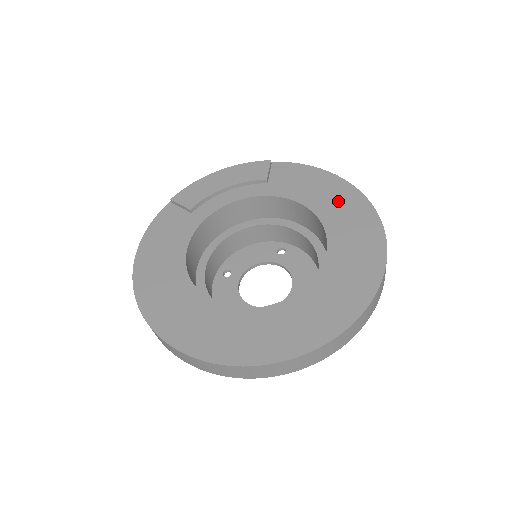
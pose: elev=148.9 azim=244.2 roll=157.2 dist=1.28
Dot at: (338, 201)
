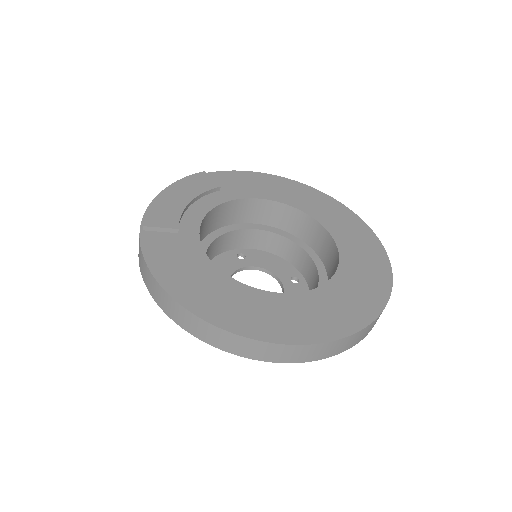
Dot at: (289, 191)
